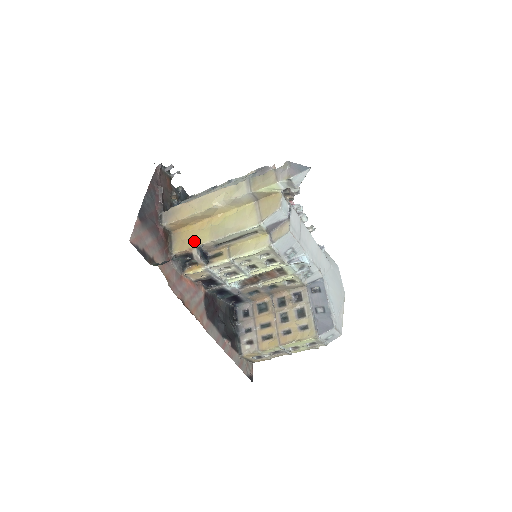
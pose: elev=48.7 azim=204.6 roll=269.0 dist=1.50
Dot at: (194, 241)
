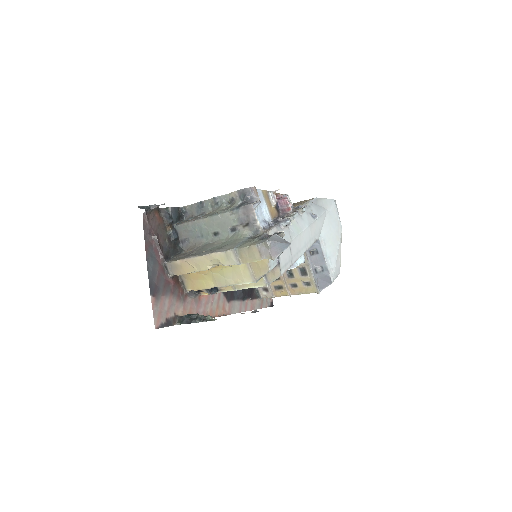
Dot at: (202, 284)
